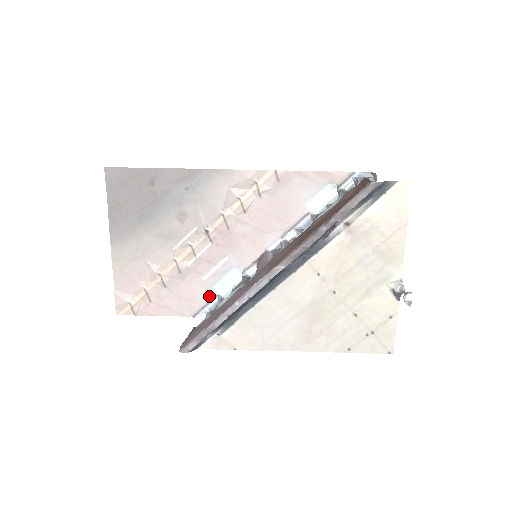
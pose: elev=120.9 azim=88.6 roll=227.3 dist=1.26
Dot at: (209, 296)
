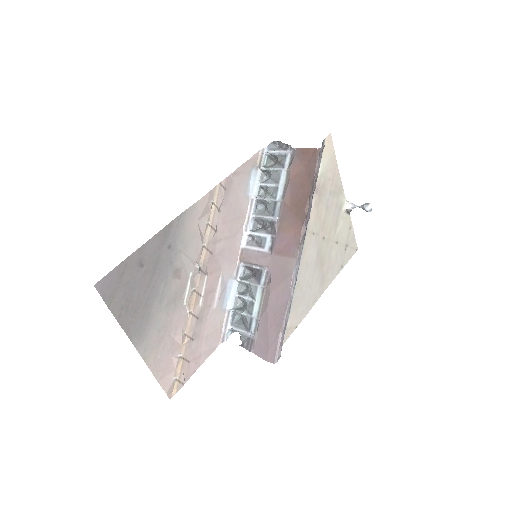
Dot at: (223, 317)
